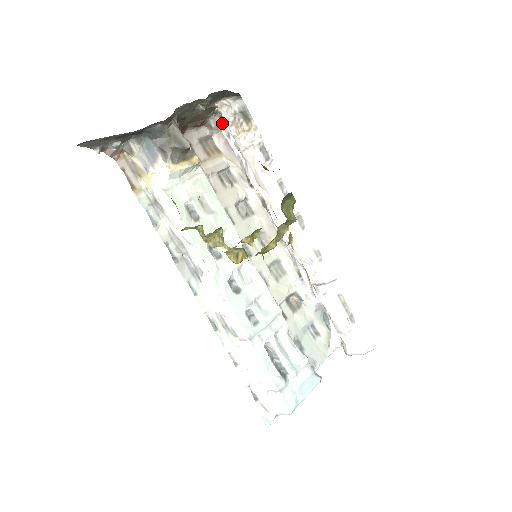
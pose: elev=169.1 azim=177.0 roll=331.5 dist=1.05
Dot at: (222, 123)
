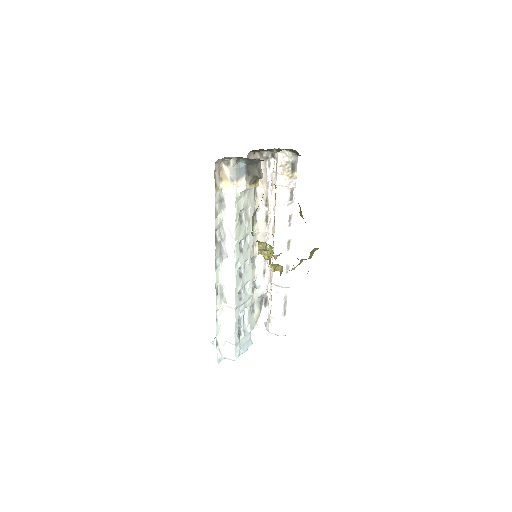
Dot at: (271, 157)
